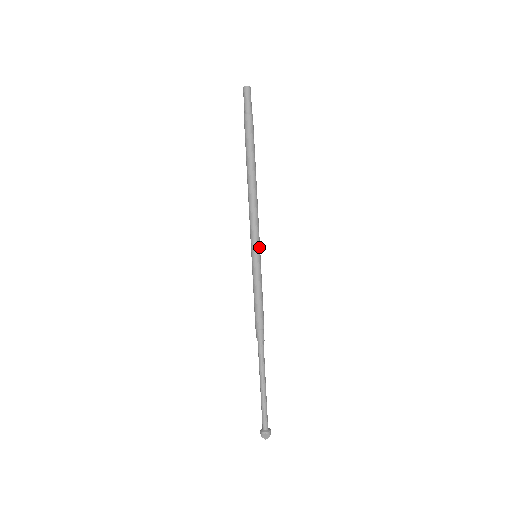
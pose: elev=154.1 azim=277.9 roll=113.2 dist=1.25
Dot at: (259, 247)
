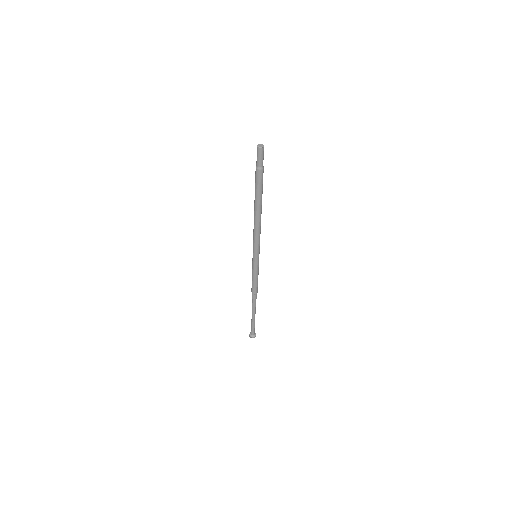
Dot at: (259, 253)
